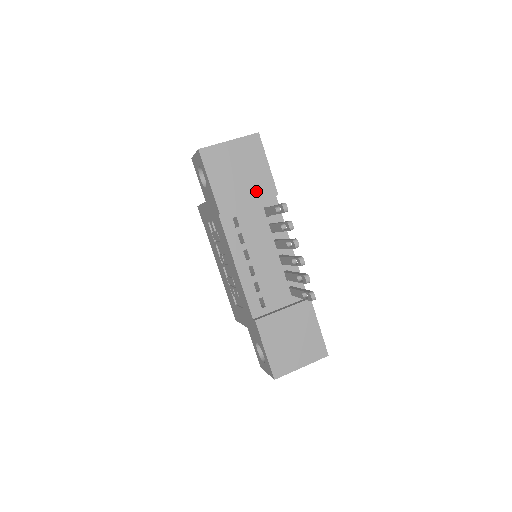
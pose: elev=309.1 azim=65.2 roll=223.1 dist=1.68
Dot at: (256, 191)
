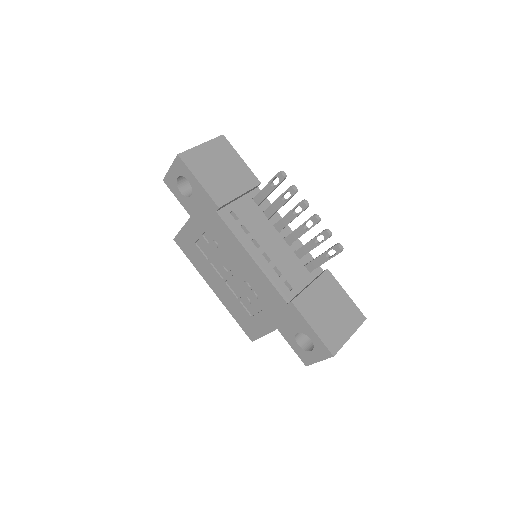
Dot at: (241, 183)
